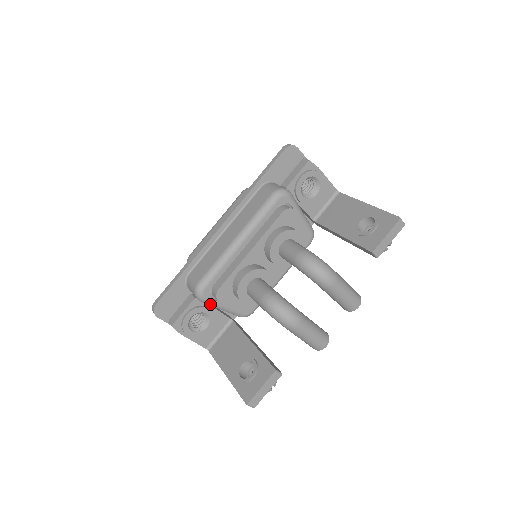
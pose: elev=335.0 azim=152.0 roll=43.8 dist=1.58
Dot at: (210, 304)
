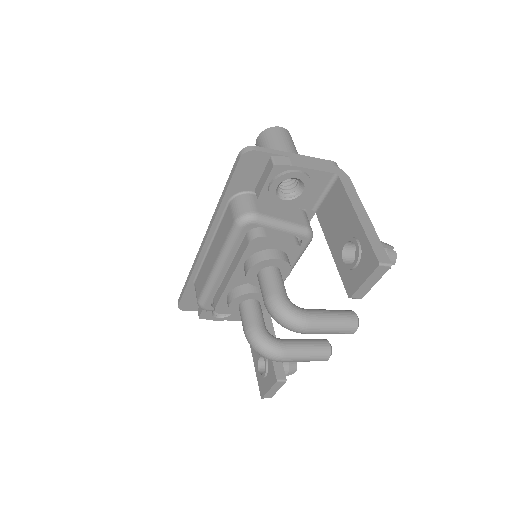
Dot at: occluded
